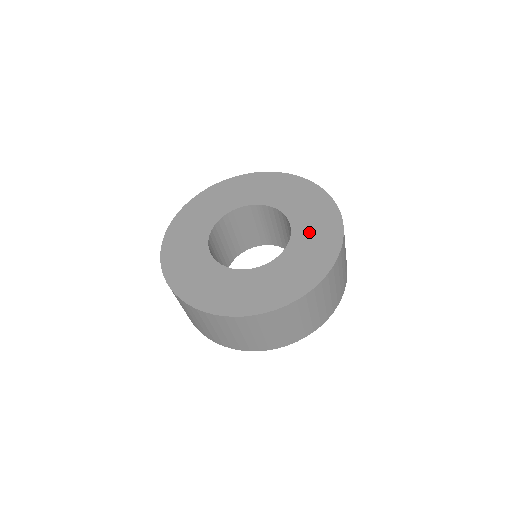
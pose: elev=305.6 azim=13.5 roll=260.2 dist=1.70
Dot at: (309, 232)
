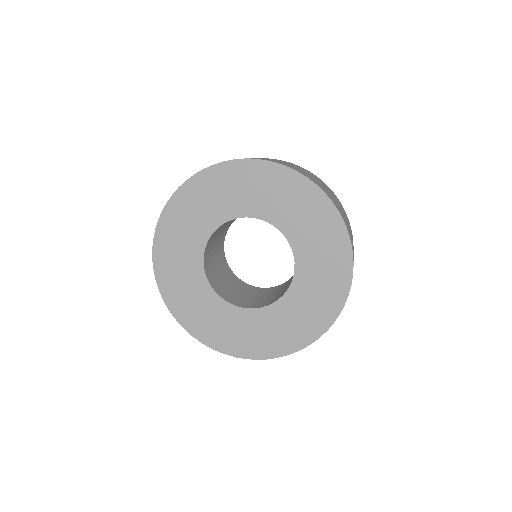
Dot at: (315, 260)
